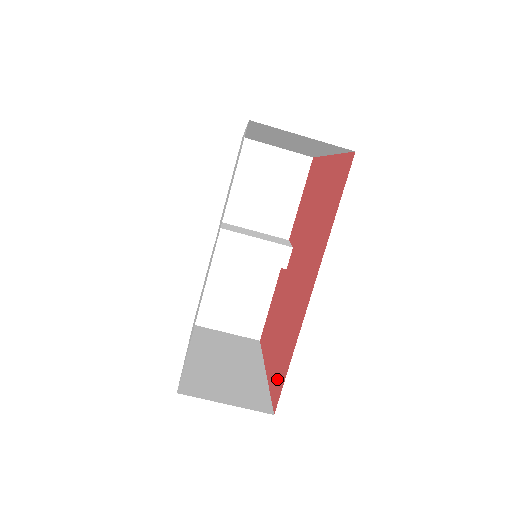
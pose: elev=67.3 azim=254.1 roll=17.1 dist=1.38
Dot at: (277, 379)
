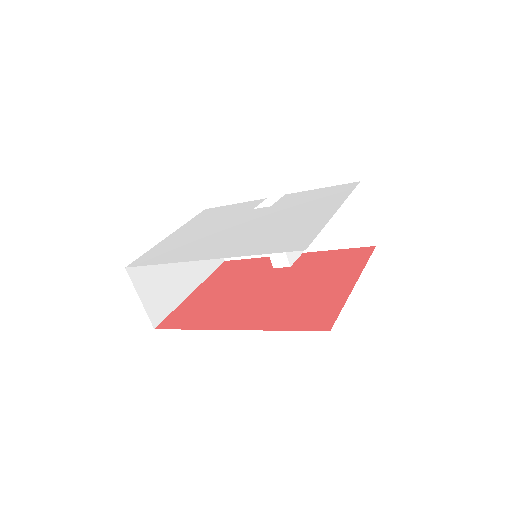
Dot at: (179, 316)
